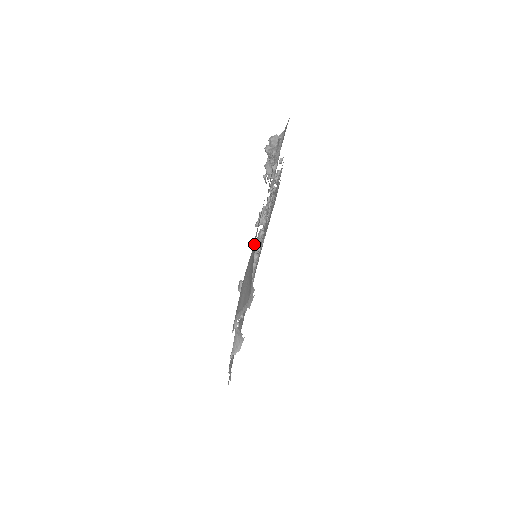
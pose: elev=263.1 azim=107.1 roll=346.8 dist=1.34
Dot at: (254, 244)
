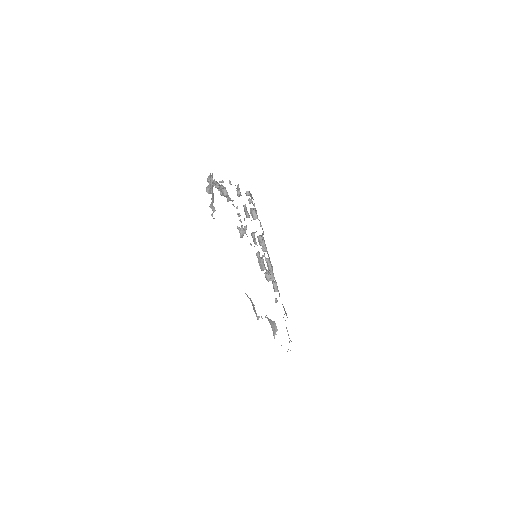
Dot at: occluded
